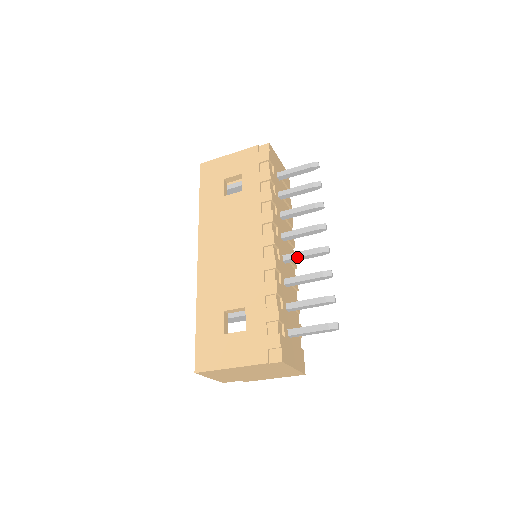
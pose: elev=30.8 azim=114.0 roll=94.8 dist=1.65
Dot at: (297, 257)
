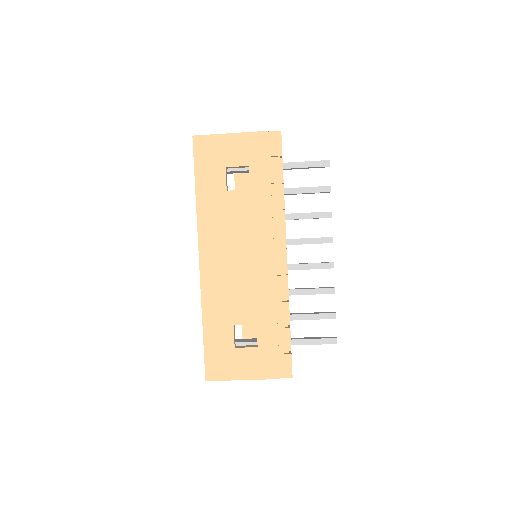
Dot at: (303, 269)
